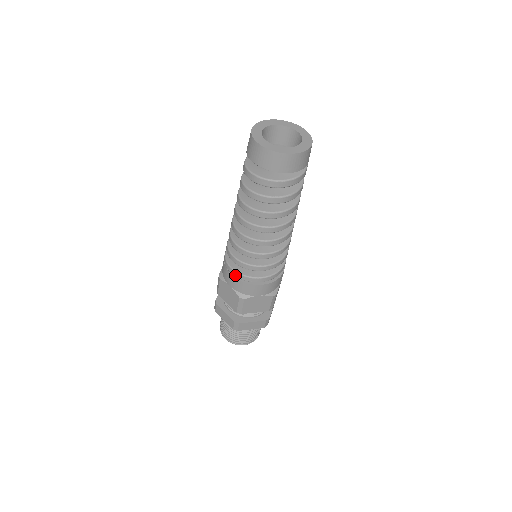
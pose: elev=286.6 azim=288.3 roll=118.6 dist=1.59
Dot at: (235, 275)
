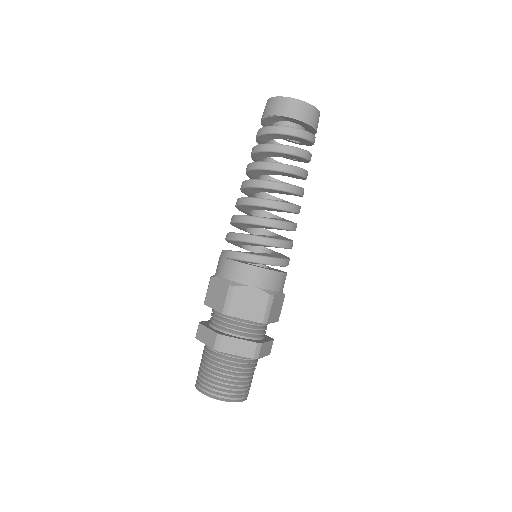
Dot at: (229, 256)
